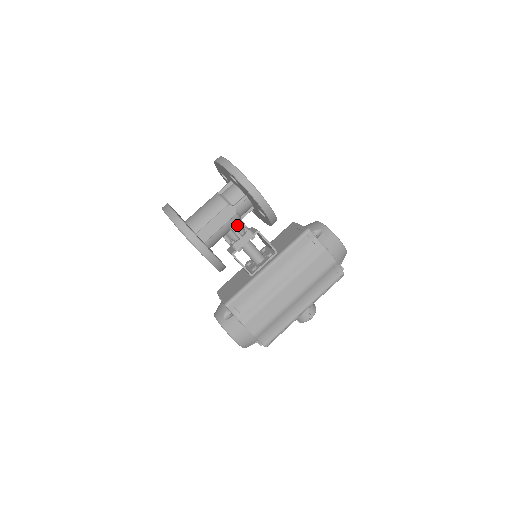
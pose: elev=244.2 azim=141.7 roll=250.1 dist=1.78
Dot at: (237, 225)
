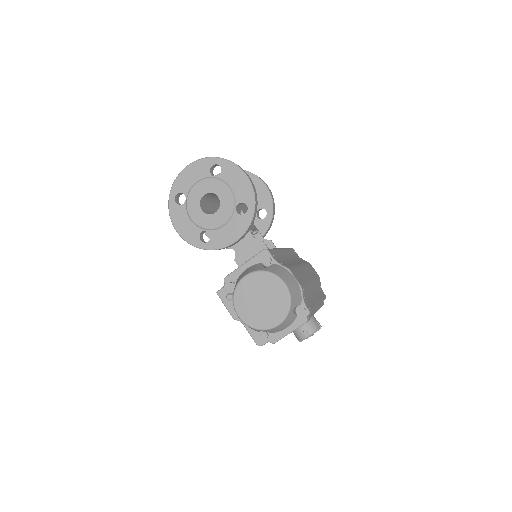
Dot at: occluded
